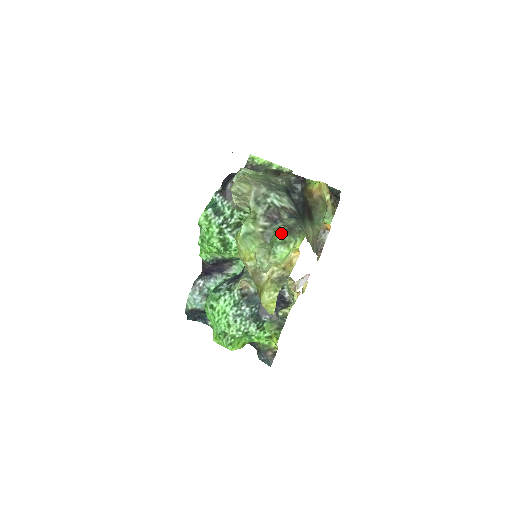
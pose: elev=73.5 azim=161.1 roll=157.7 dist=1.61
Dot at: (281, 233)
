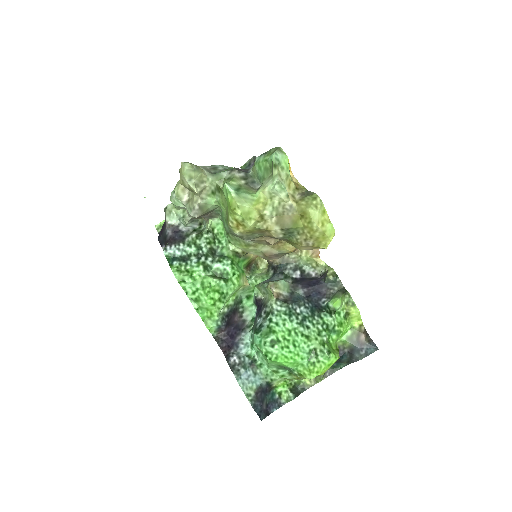
Dot at: (263, 157)
